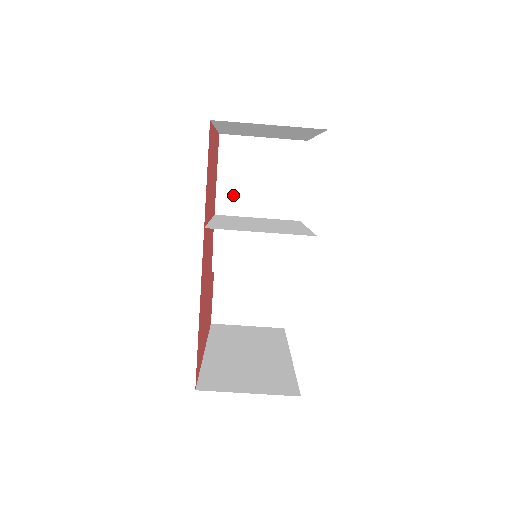
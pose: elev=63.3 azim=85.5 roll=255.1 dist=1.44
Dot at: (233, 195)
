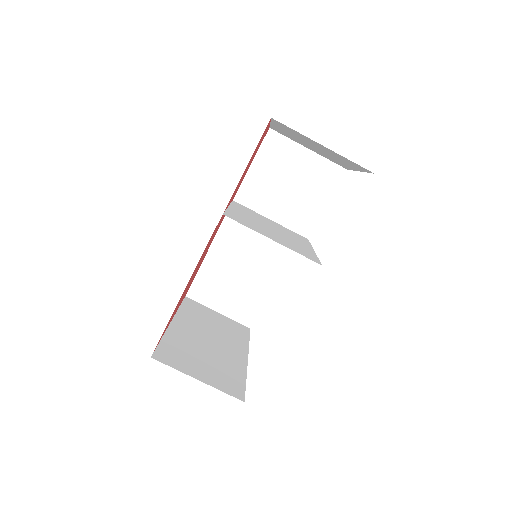
Dot at: (258, 190)
